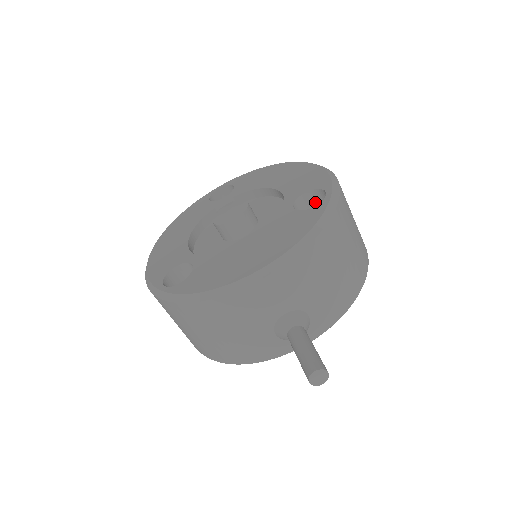
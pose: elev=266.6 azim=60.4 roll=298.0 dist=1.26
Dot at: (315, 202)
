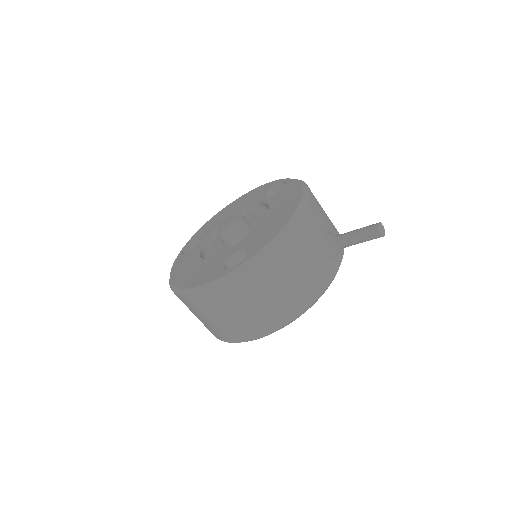
Dot at: occluded
